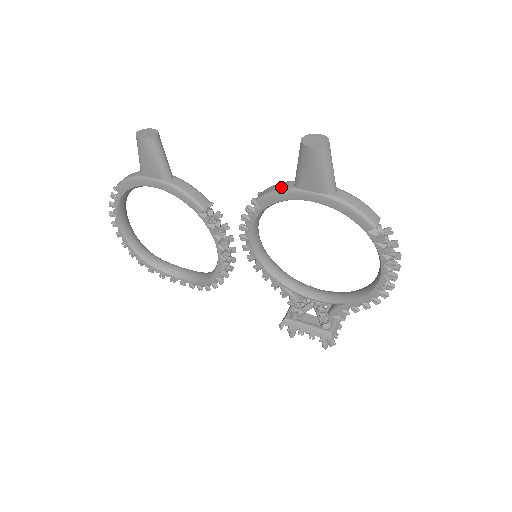
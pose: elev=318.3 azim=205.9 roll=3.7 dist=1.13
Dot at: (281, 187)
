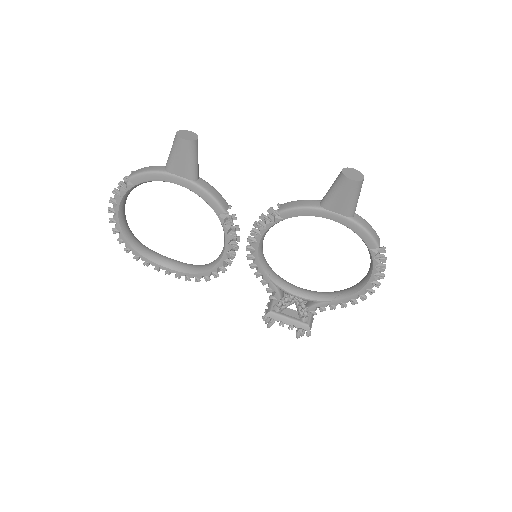
Dot at: (307, 204)
